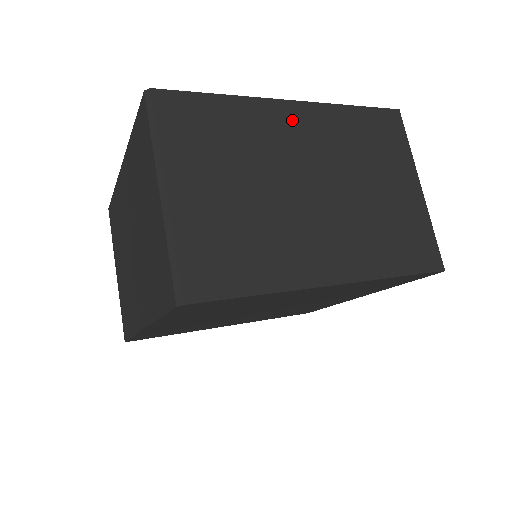
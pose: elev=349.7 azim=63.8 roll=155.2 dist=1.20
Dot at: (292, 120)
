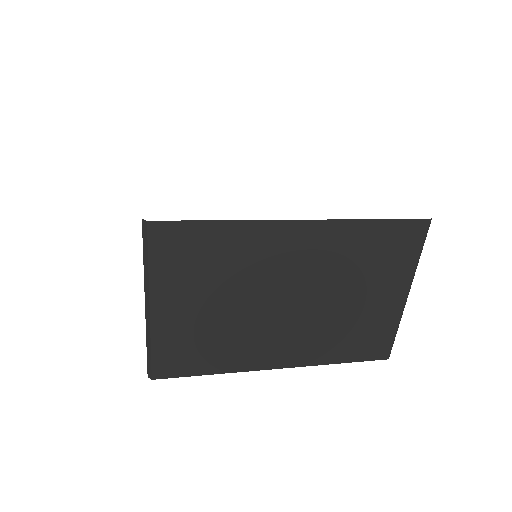
Dot at: (292, 241)
